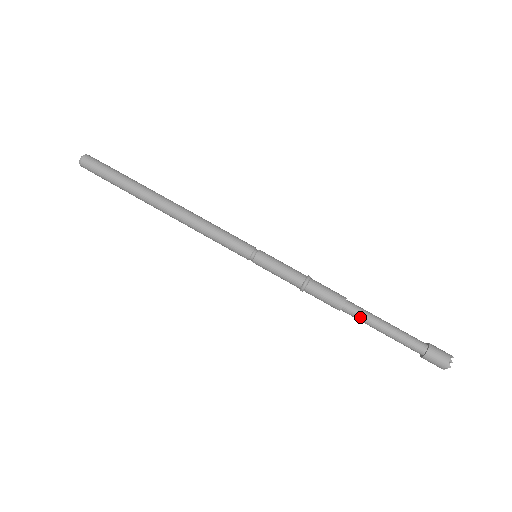
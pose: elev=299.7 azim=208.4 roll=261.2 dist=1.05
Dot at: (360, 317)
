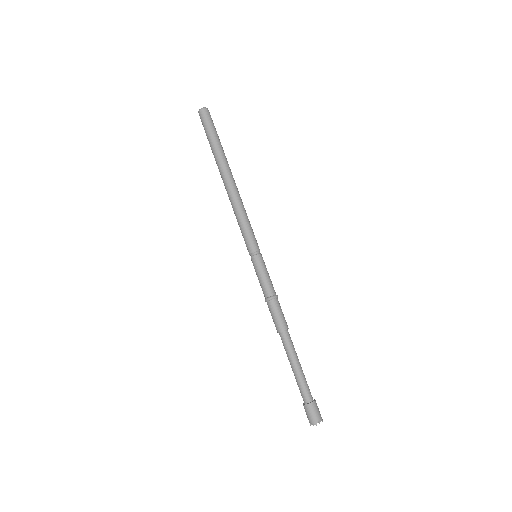
Dot at: (287, 347)
